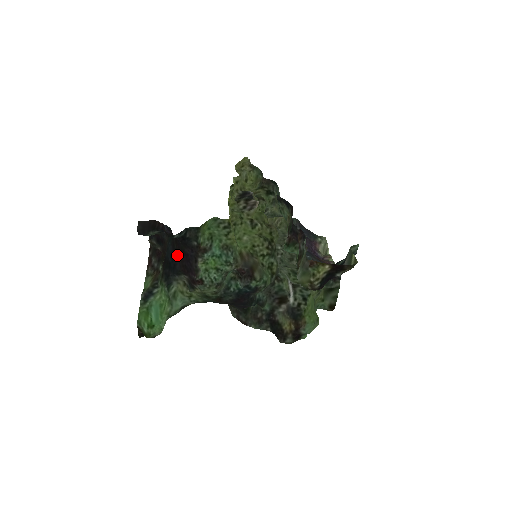
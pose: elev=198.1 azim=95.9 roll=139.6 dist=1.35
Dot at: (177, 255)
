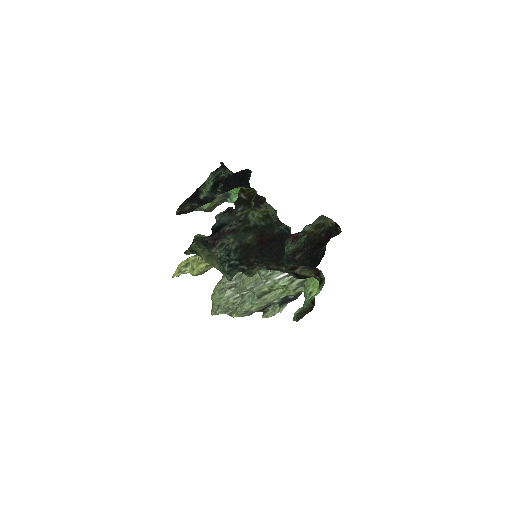
Dot at: occluded
